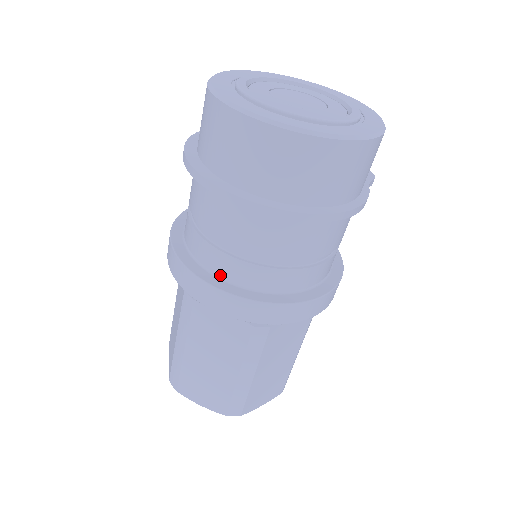
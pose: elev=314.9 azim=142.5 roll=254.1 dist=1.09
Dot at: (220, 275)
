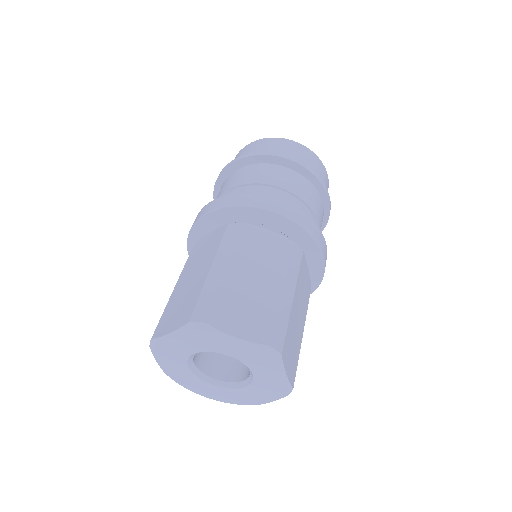
Dot at: occluded
